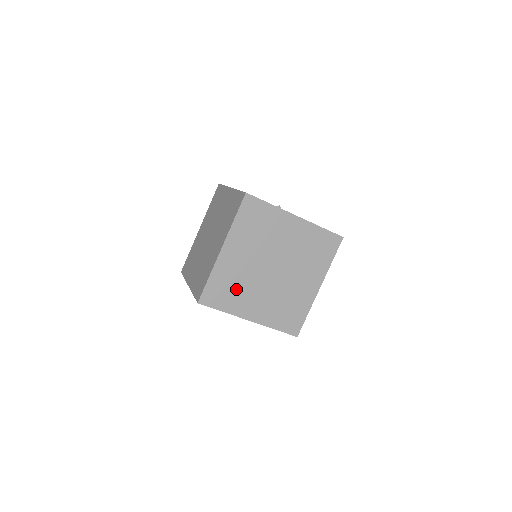
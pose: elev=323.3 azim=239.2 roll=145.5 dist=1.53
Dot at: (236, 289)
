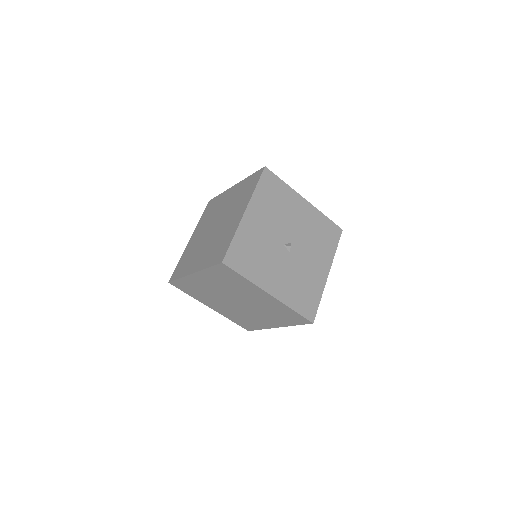
Dot at: (202, 293)
